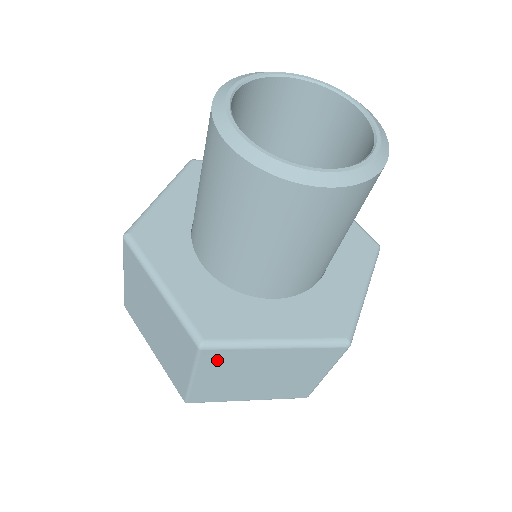
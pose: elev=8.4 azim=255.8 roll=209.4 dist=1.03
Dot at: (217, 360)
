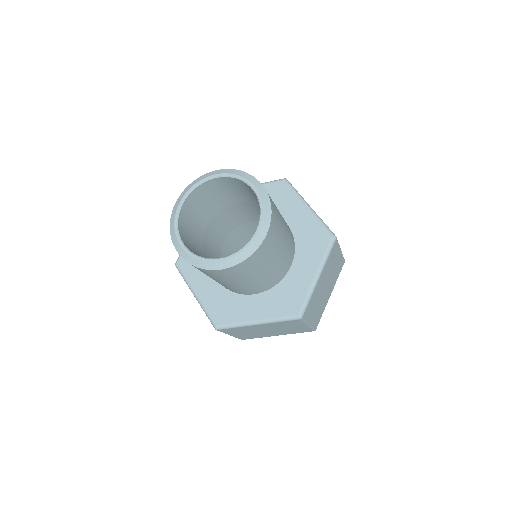
Dot at: (231, 331)
